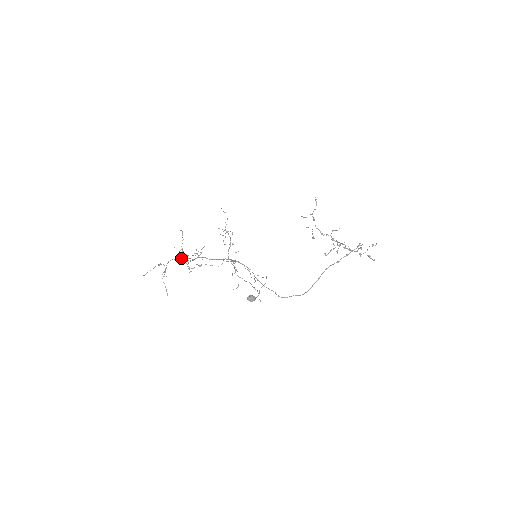
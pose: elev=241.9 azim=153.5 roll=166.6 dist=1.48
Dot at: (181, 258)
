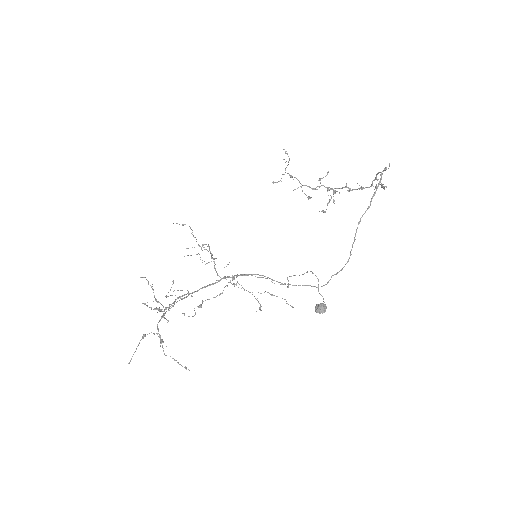
Dot at: (166, 311)
